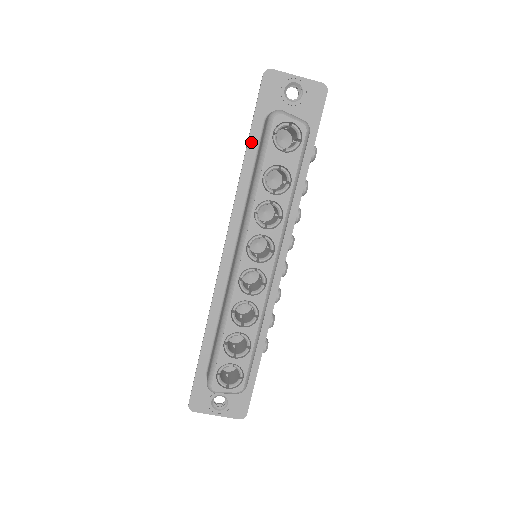
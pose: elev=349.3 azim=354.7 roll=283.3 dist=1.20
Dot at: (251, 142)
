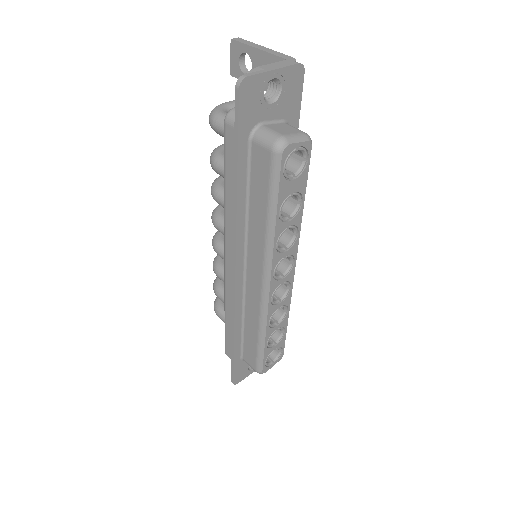
Dot at: (240, 171)
